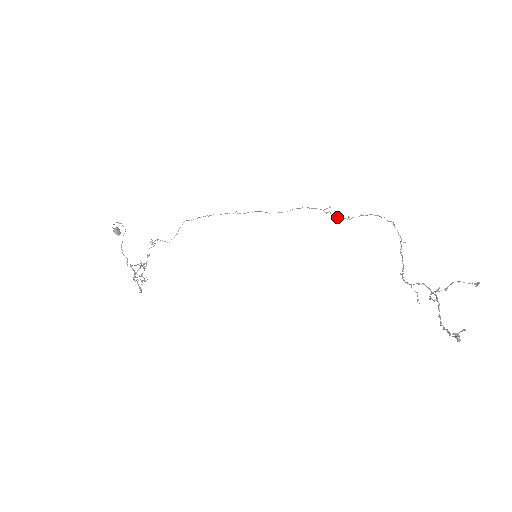
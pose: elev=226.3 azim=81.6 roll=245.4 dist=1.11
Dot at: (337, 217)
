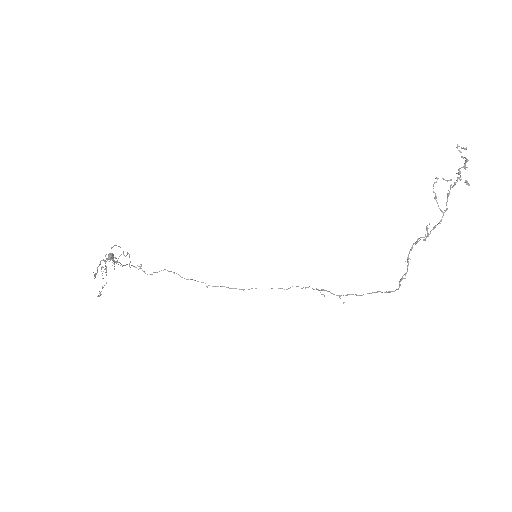
Dot at: occluded
